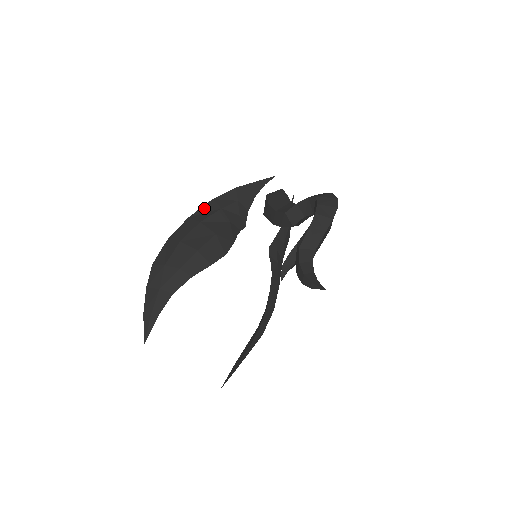
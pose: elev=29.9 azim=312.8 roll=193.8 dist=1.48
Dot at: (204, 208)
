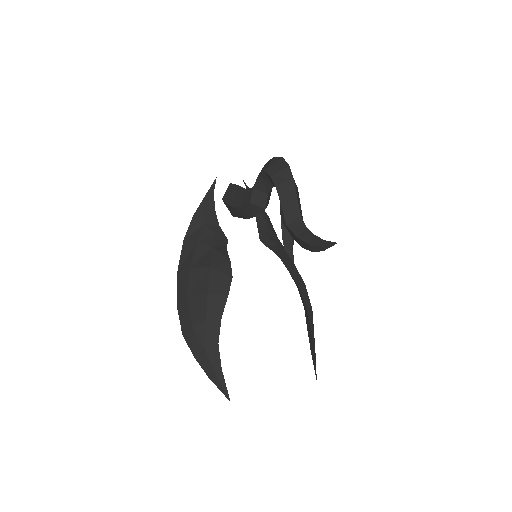
Dot at: (183, 253)
